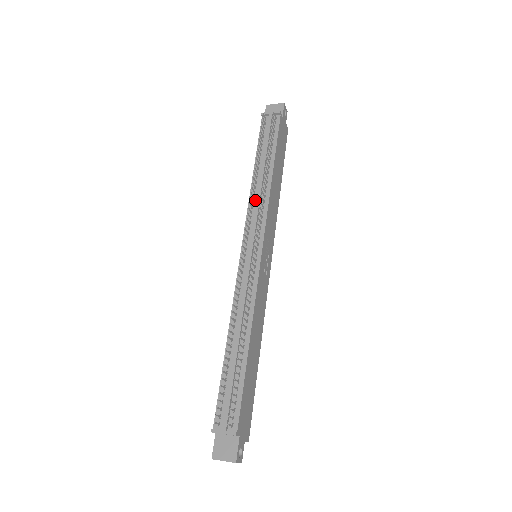
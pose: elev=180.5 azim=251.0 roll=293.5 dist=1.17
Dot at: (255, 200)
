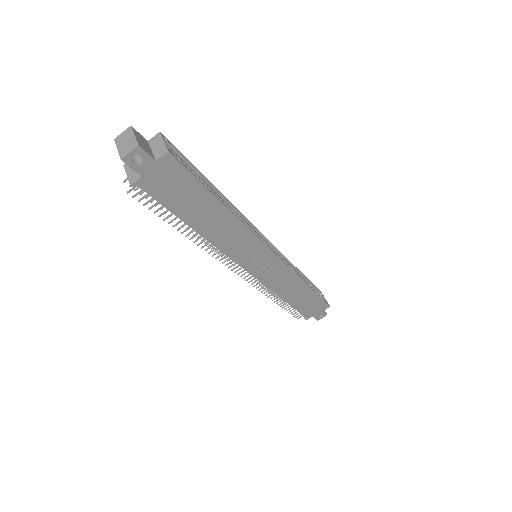
Dot at: occluded
